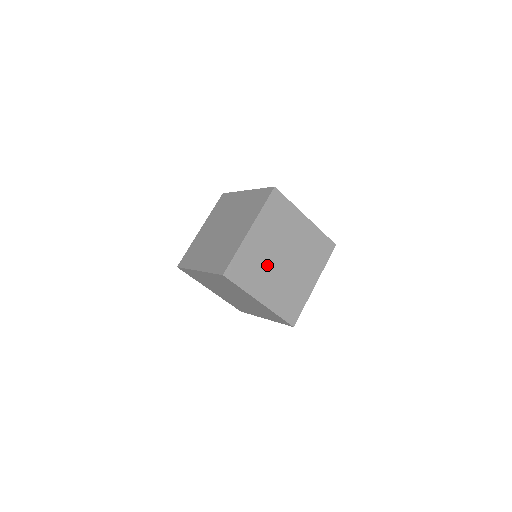
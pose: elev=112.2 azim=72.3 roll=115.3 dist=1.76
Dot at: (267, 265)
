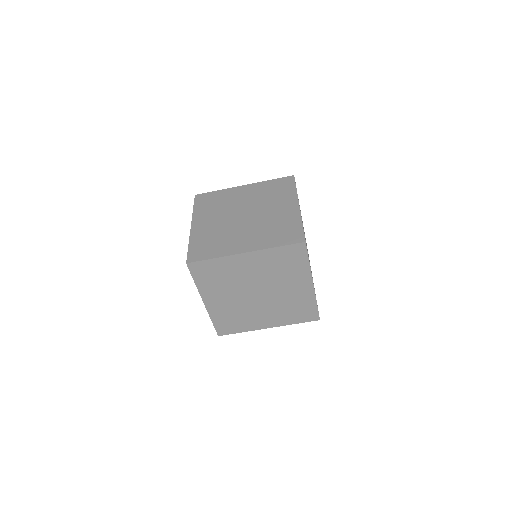
Dot at: (236, 286)
